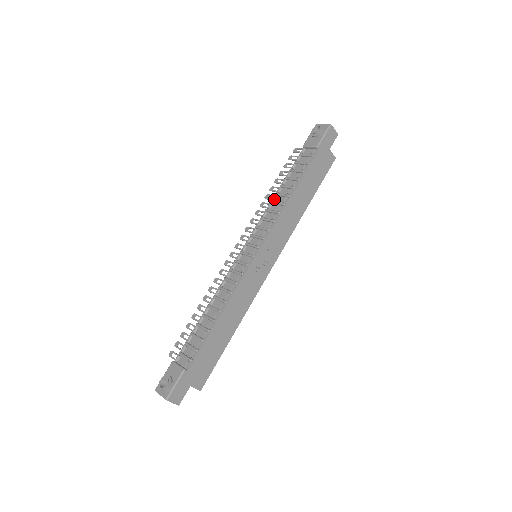
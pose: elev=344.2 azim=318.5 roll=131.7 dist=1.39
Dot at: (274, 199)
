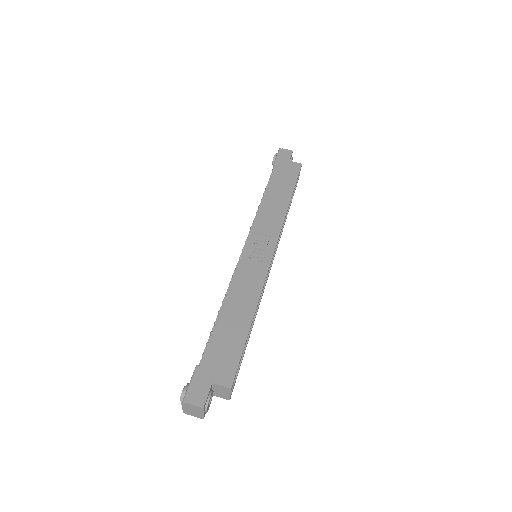
Dot at: occluded
